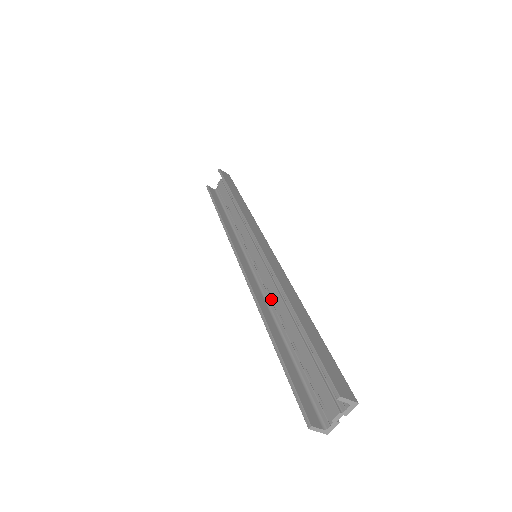
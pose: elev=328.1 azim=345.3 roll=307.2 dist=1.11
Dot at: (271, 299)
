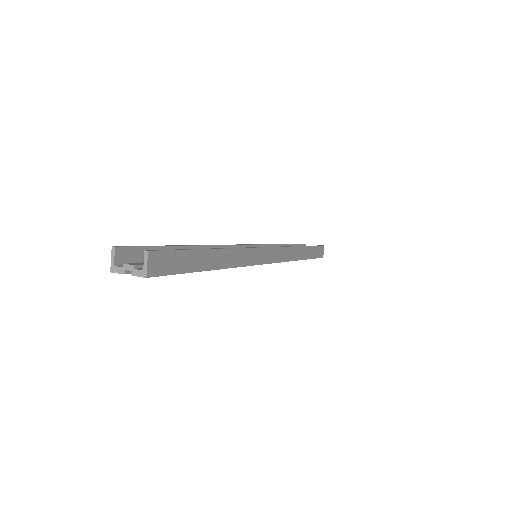
Dot at: occluded
